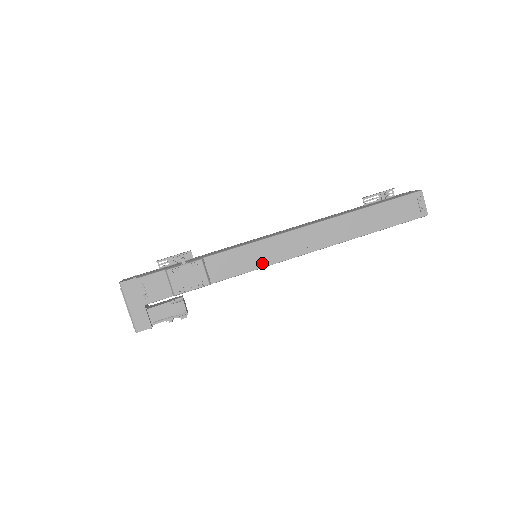
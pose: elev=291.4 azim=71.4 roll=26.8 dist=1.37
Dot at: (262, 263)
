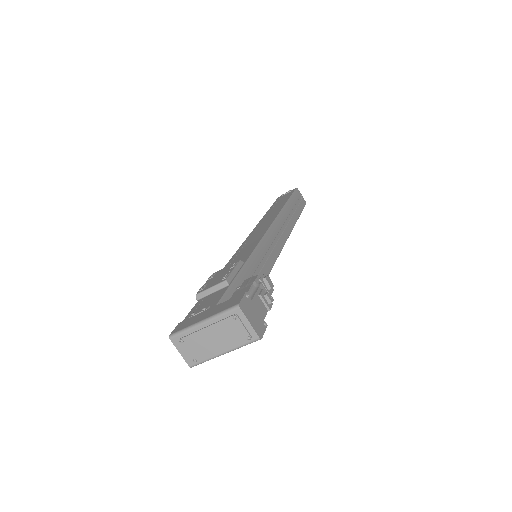
Dot at: (257, 241)
